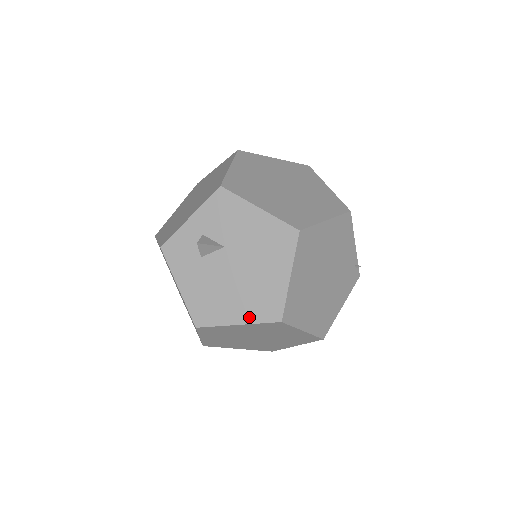
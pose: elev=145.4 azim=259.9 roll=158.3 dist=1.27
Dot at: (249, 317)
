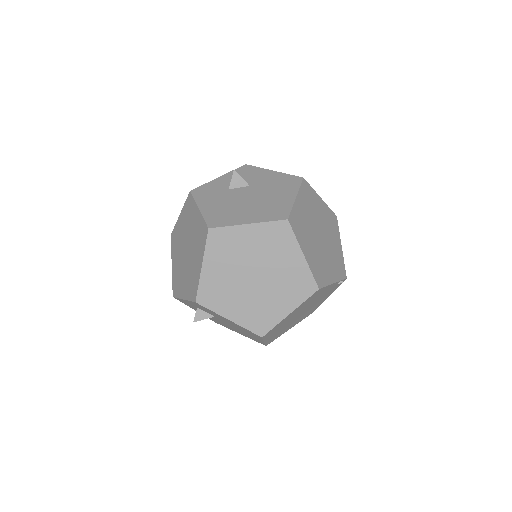
Dot at: (245, 336)
